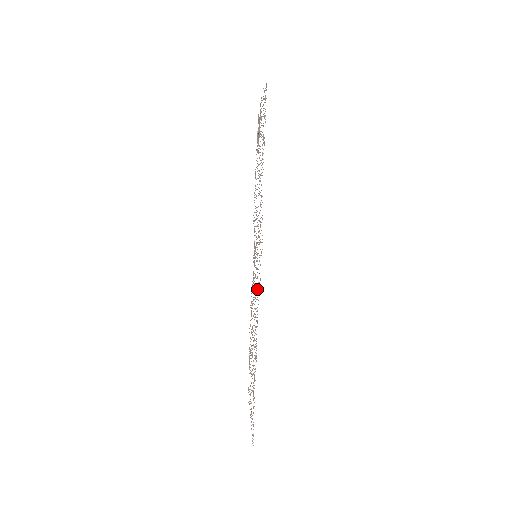
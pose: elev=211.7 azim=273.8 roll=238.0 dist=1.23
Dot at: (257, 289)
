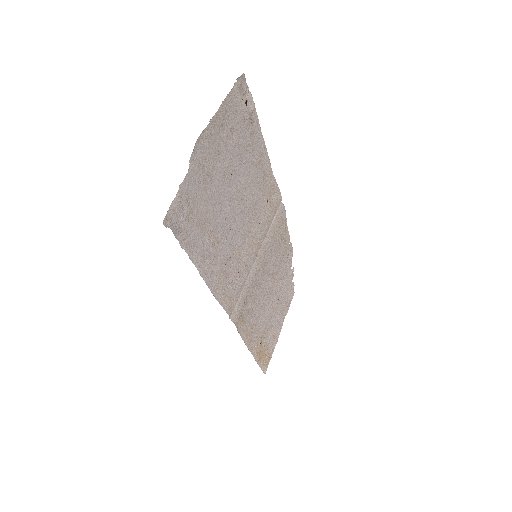
Dot at: (248, 305)
